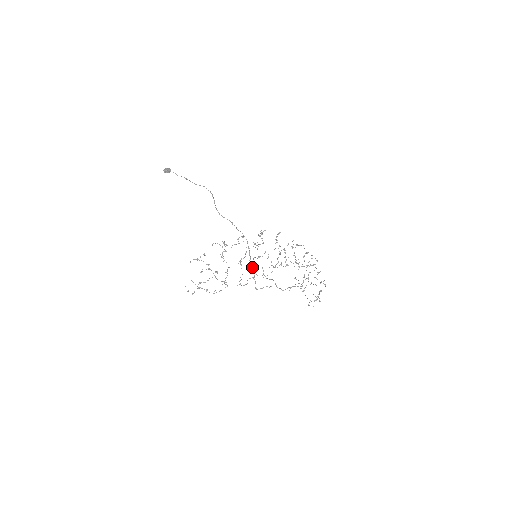
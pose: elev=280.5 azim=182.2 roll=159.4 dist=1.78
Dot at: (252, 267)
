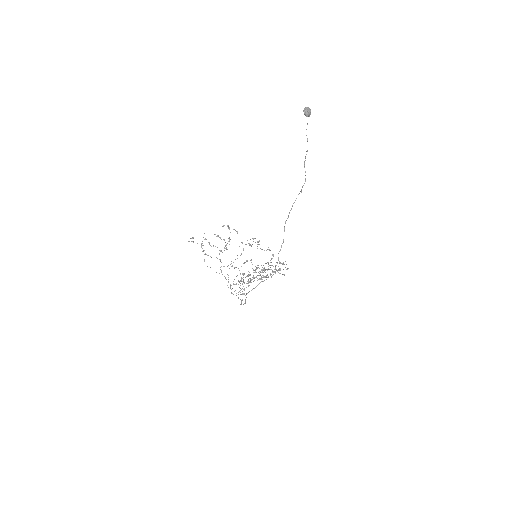
Dot at: occluded
